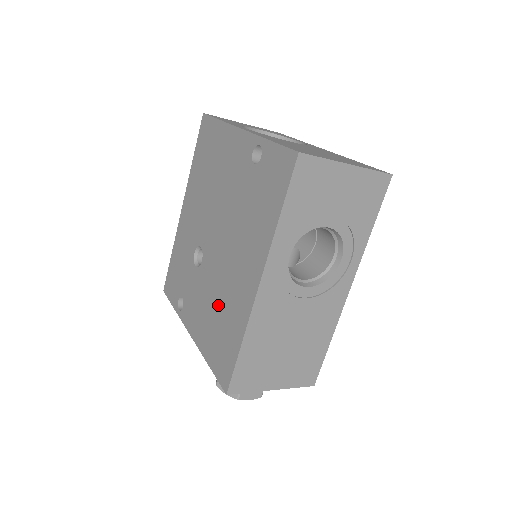
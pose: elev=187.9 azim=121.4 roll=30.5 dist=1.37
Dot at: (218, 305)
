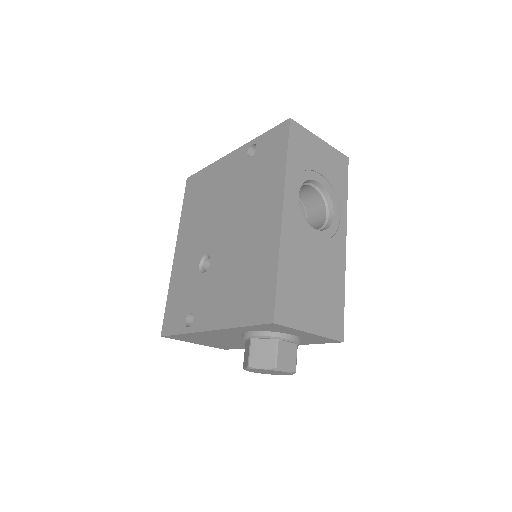
Dot at: (240, 270)
